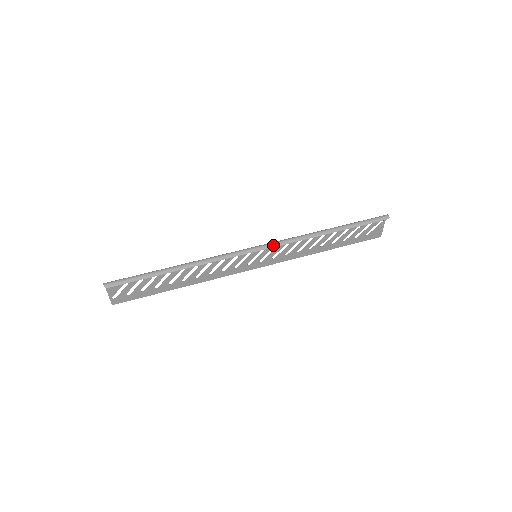
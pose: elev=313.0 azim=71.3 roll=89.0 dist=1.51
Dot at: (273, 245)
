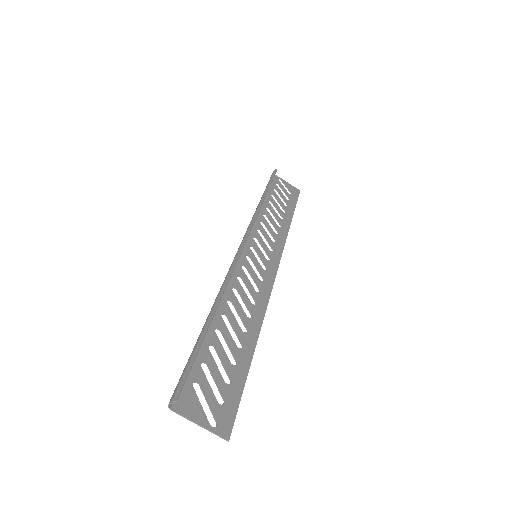
Dot at: (247, 232)
